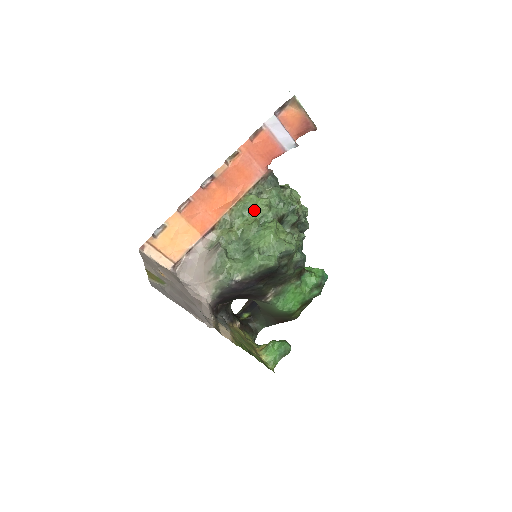
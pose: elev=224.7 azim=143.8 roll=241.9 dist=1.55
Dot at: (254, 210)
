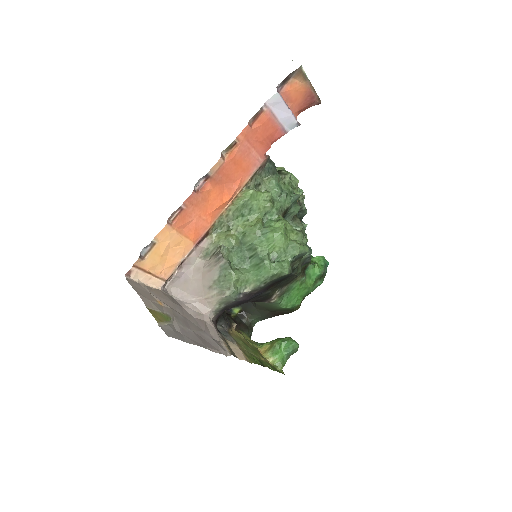
Dot at: (256, 208)
